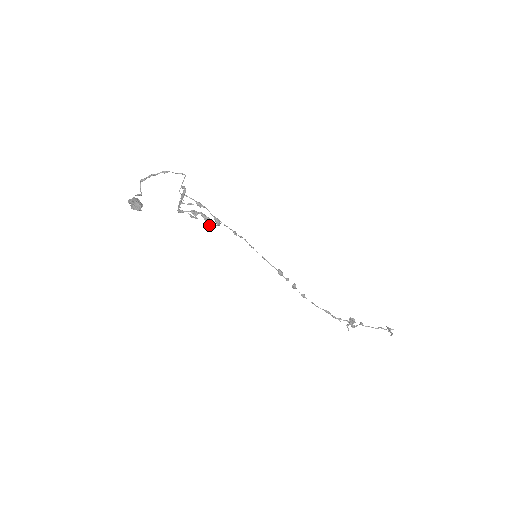
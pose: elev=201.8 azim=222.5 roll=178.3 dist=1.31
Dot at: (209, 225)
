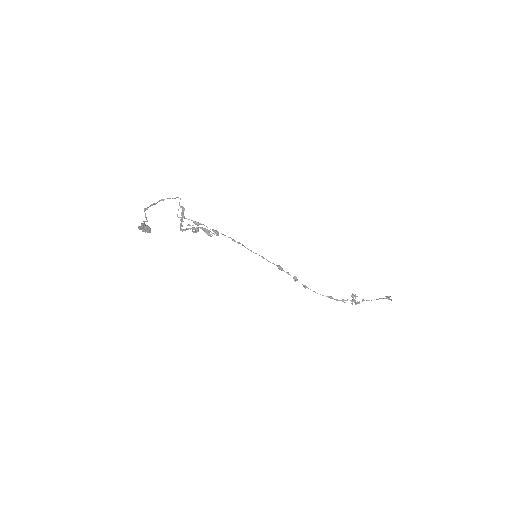
Dot at: (210, 236)
